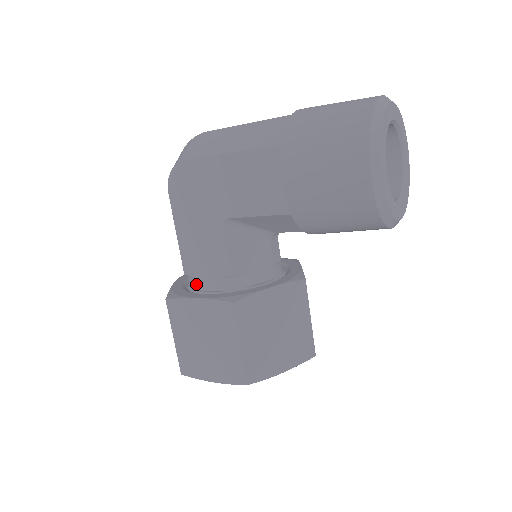
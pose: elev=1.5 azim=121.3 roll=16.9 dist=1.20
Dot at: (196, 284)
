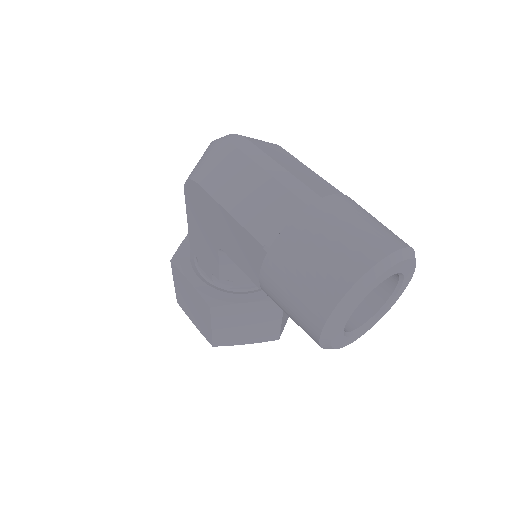
Dot at: (197, 260)
